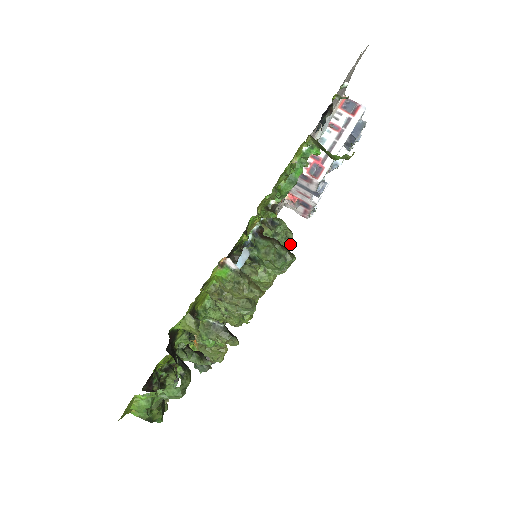
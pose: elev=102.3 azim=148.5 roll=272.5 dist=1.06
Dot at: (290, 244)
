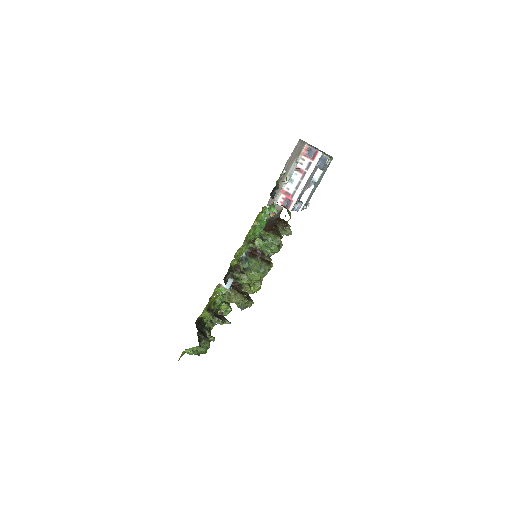
Dot at: (281, 243)
